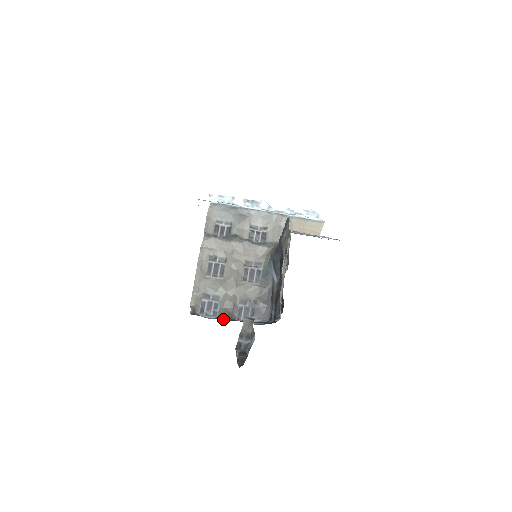
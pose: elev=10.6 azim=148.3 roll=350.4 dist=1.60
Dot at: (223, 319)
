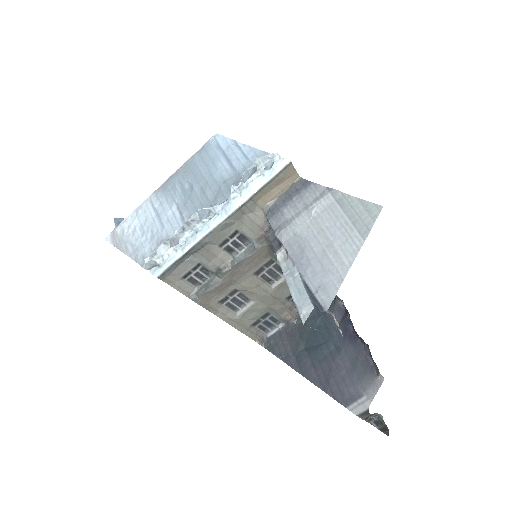
Dot at: (292, 326)
